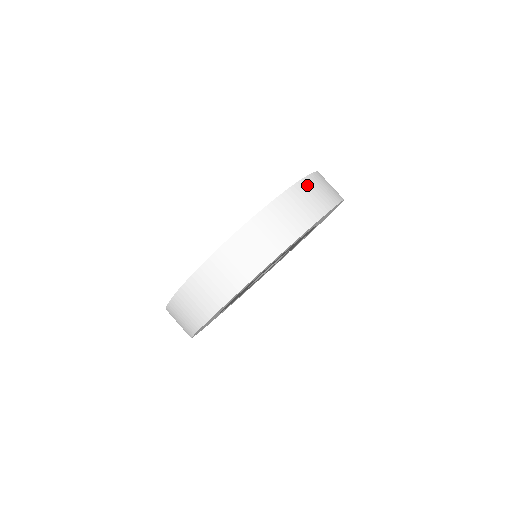
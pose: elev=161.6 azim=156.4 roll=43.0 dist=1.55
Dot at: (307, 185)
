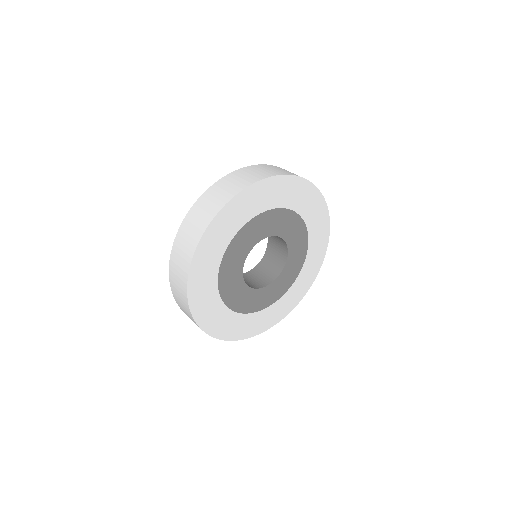
Dot at: occluded
